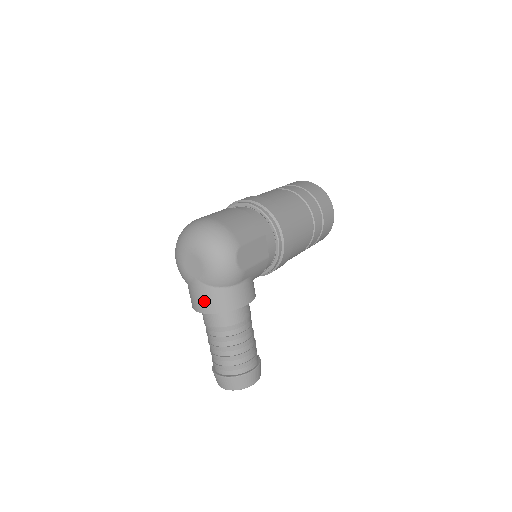
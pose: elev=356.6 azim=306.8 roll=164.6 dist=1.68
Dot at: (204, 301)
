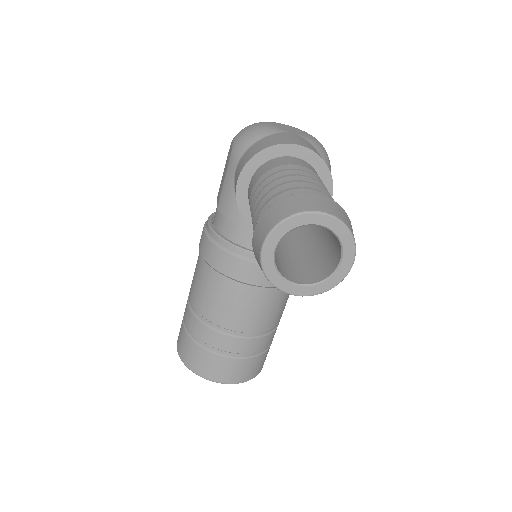
Dot at: (304, 143)
